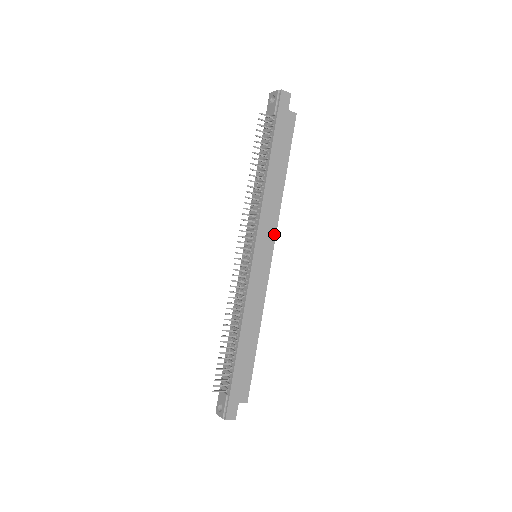
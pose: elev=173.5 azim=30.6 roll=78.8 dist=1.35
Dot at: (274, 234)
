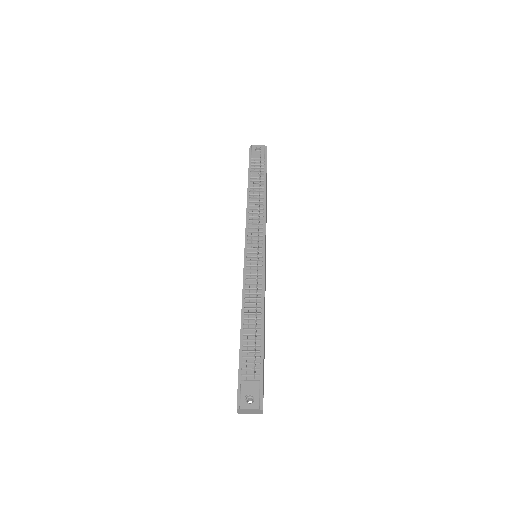
Dot at: occluded
